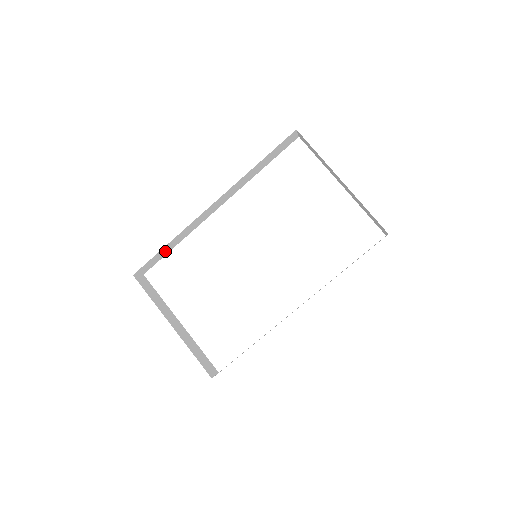
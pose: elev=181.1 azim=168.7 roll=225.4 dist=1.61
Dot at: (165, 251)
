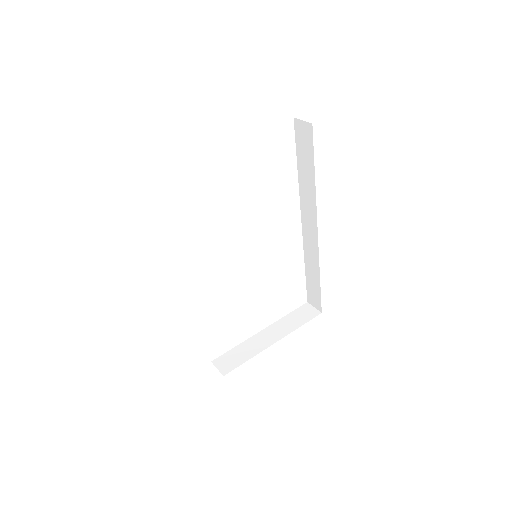
Dot at: occluded
